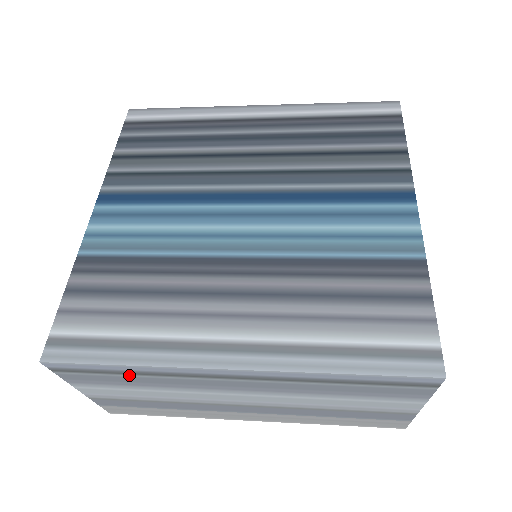
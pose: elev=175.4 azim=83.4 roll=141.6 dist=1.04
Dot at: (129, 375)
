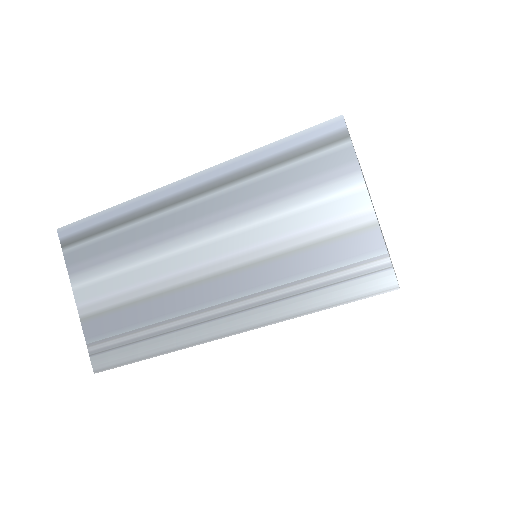
Dot at: (115, 231)
